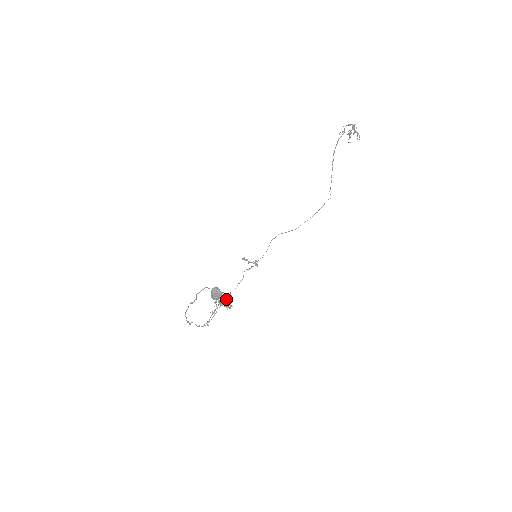
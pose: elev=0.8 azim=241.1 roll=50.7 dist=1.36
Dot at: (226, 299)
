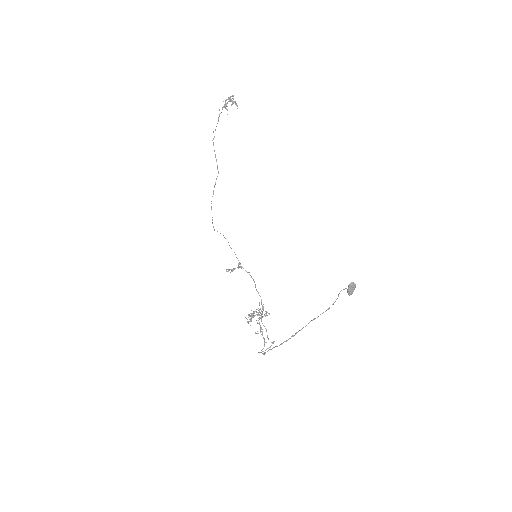
Dot at: (263, 310)
